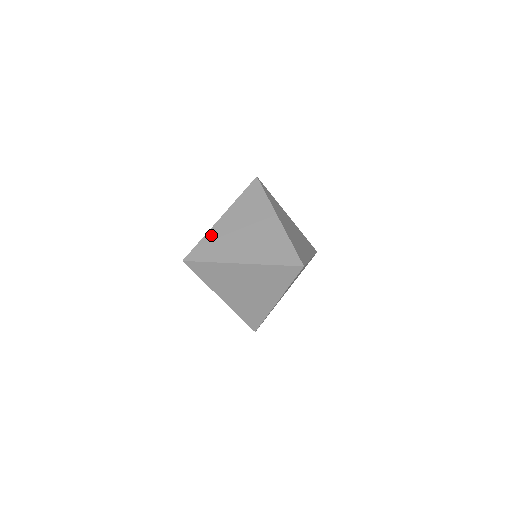
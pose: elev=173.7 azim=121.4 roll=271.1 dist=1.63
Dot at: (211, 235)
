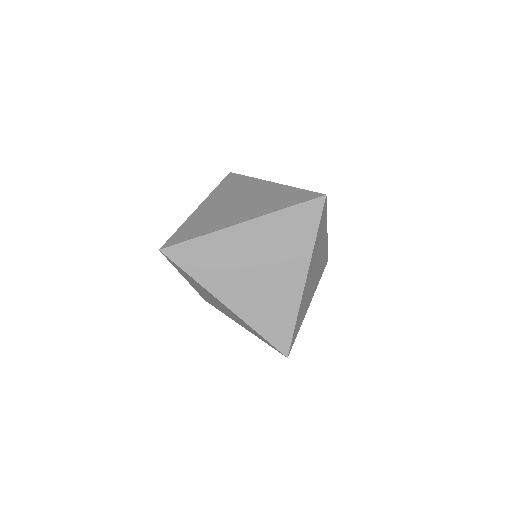
Dot at: (191, 220)
